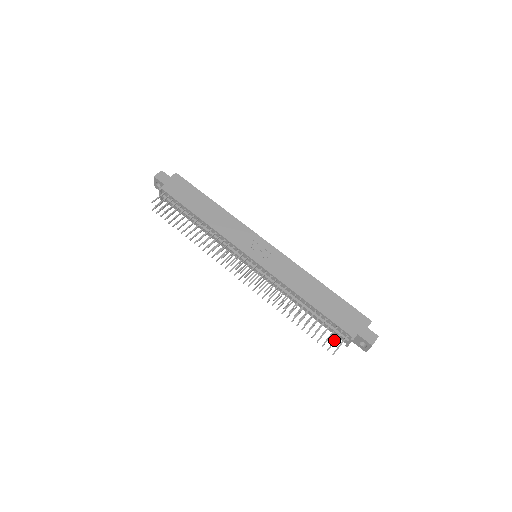
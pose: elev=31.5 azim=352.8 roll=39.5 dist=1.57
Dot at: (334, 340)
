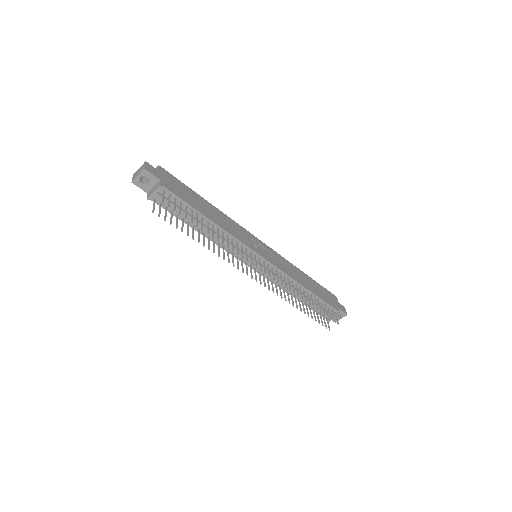
Dot at: (334, 317)
